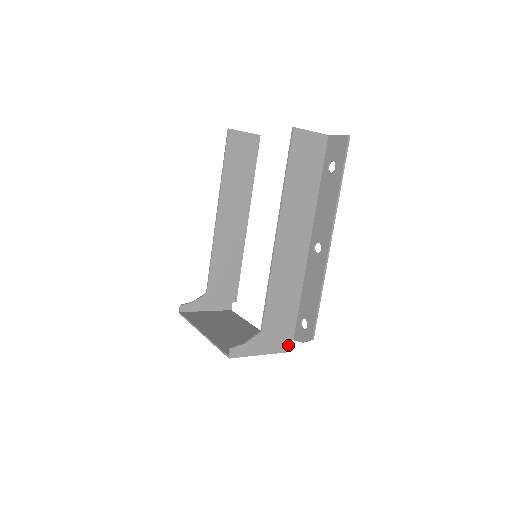
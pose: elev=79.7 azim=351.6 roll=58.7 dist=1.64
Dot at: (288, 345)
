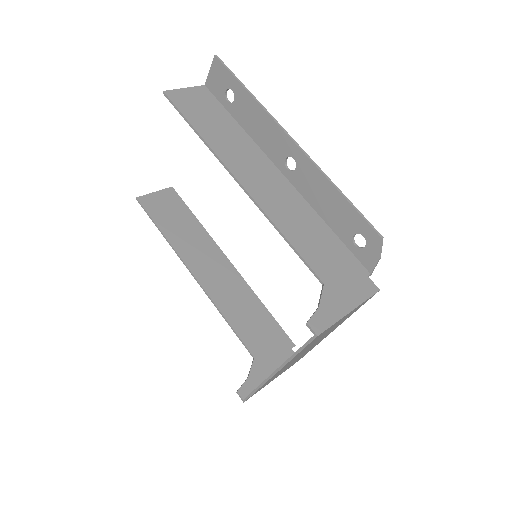
Dot at: (371, 283)
